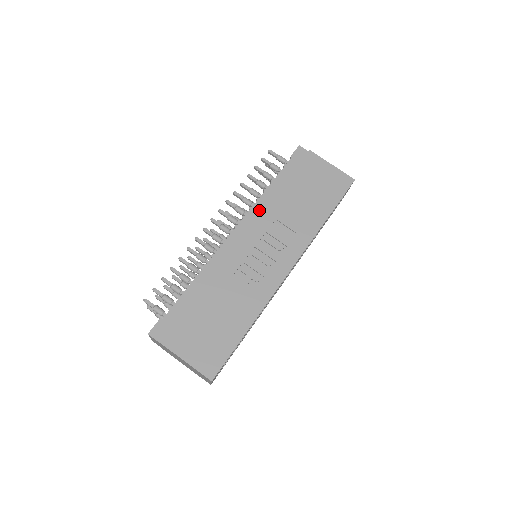
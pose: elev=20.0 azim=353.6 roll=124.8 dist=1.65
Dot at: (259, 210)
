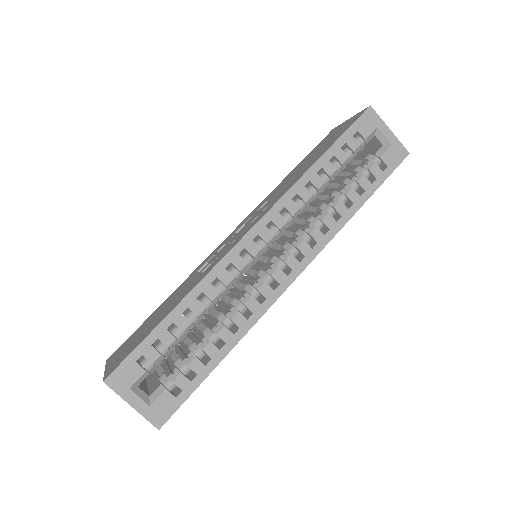
Dot at: occluded
